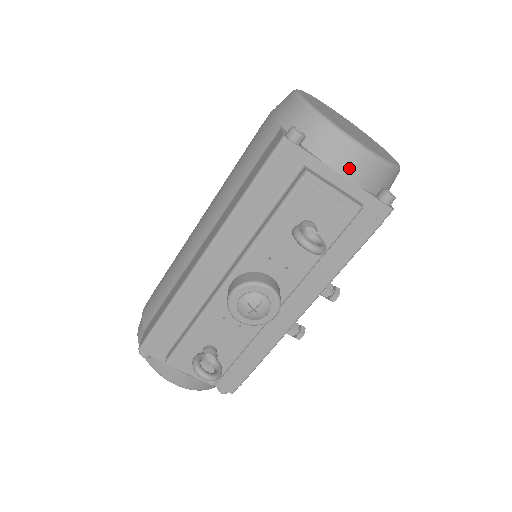
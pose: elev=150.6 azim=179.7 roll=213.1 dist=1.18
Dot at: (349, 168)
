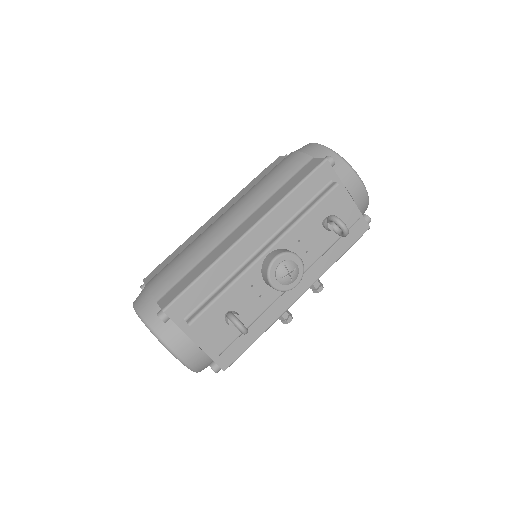
Dot at: (355, 192)
